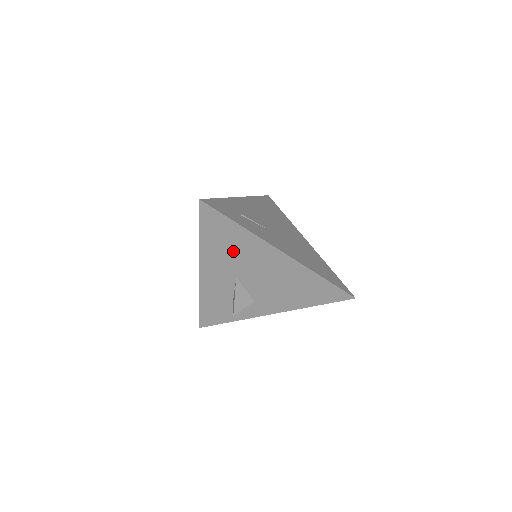
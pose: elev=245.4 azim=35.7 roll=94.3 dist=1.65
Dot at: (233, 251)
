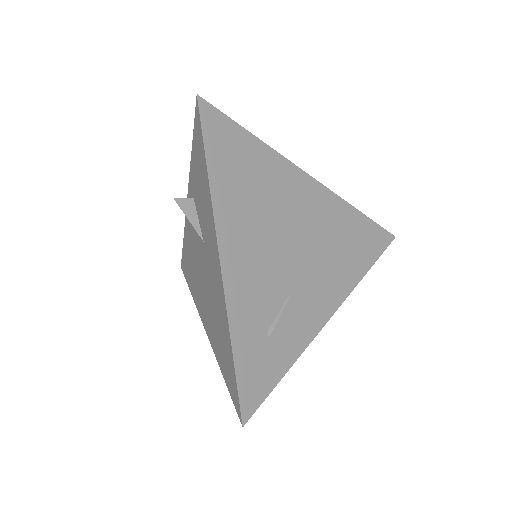
Dot at: occluded
